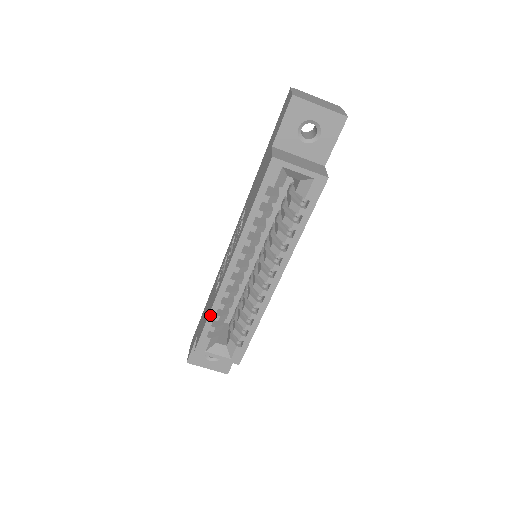
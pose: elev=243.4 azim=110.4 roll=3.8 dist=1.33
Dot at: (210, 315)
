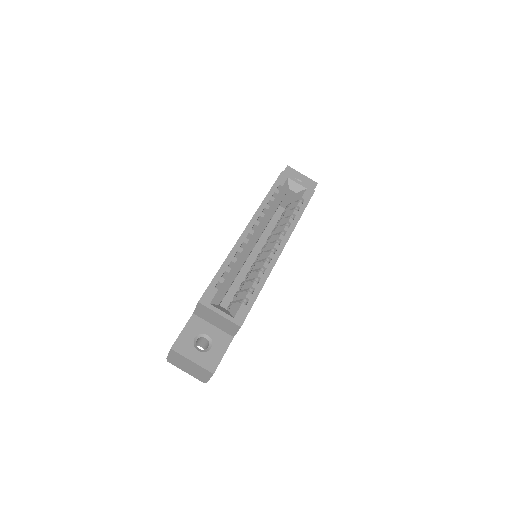
Dot at: (223, 266)
